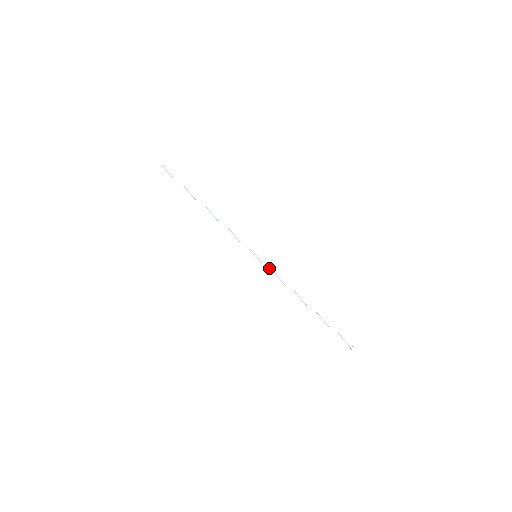
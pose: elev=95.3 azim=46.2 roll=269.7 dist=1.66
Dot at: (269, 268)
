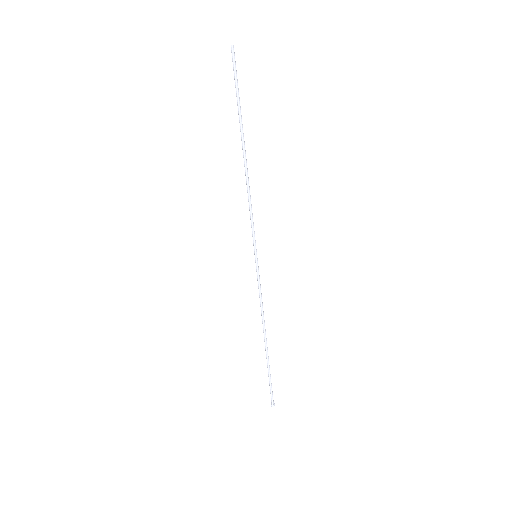
Dot at: occluded
